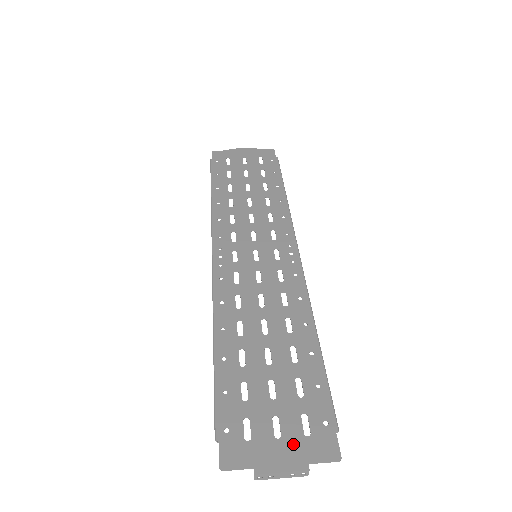
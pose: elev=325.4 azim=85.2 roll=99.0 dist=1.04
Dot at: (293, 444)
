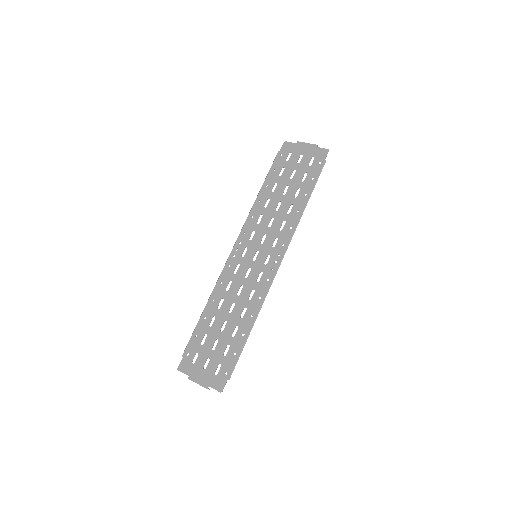
Dot at: (208, 375)
